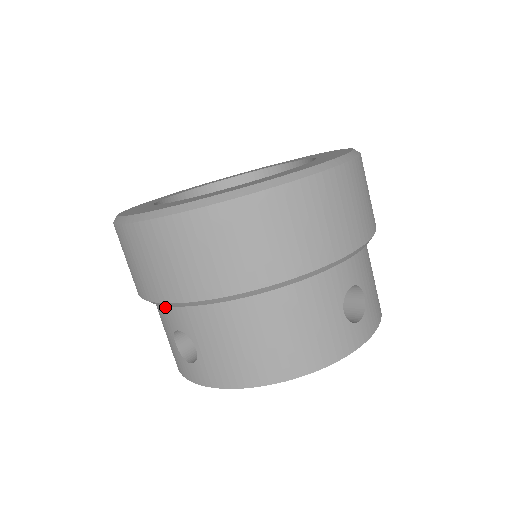
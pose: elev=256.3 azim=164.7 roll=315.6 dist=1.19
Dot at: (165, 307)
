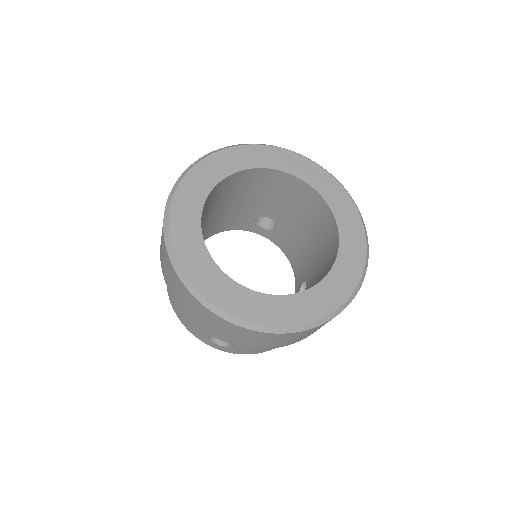
Dot at: occluded
